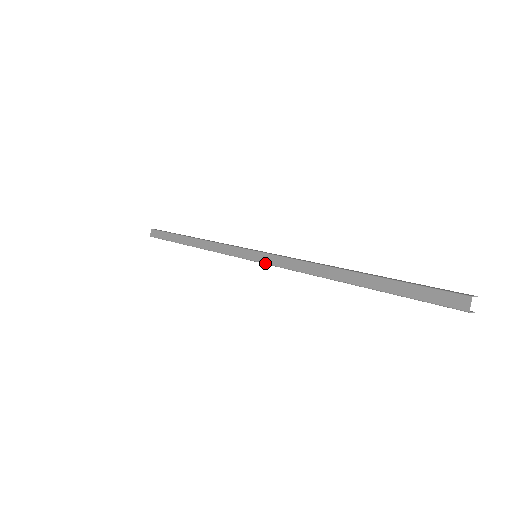
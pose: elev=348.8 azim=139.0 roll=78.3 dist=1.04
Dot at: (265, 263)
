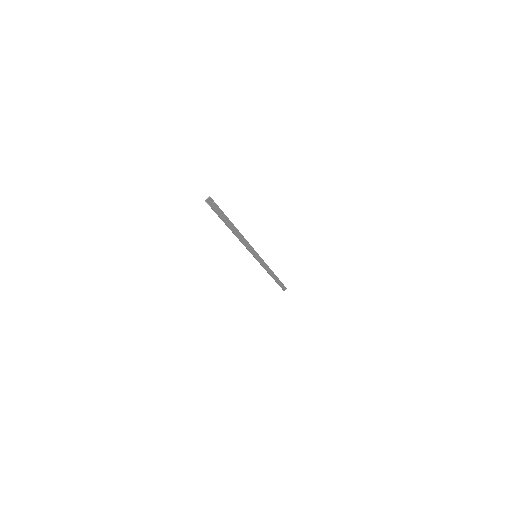
Dot at: (253, 256)
